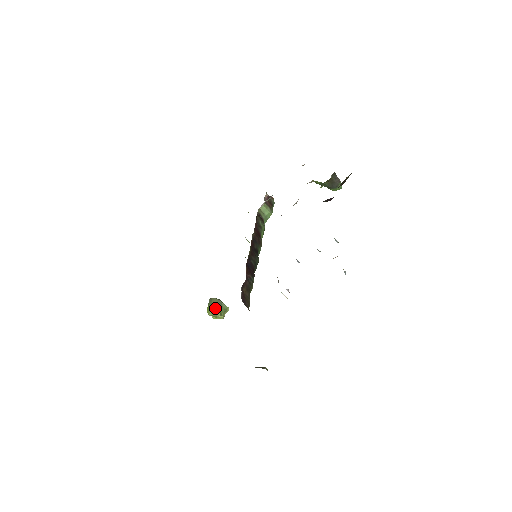
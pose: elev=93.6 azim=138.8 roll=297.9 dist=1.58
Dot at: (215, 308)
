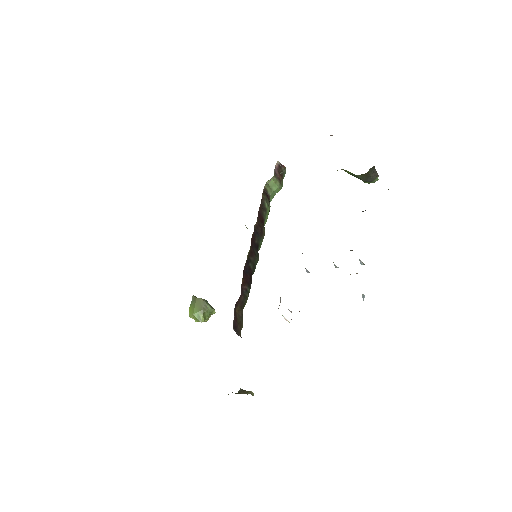
Dot at: (199, 312)
